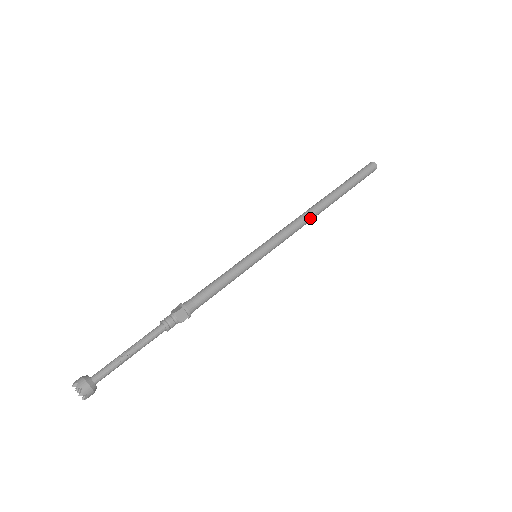
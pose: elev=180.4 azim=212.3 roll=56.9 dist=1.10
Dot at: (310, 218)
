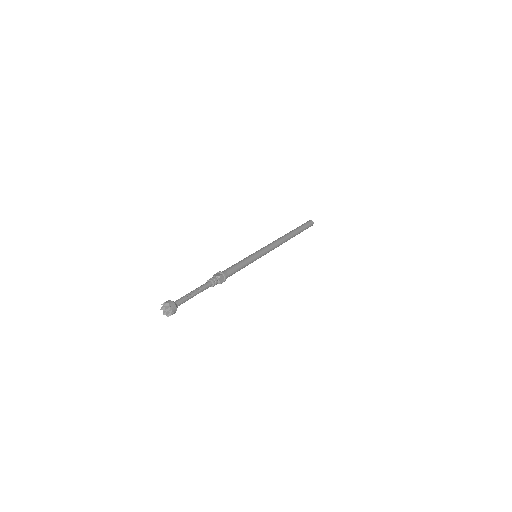
Dot at: (283, 242)
